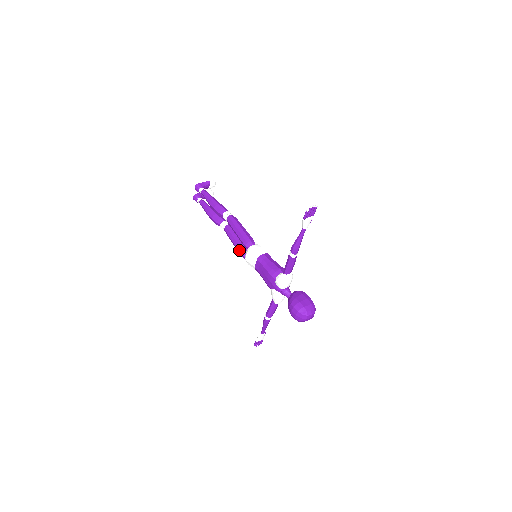
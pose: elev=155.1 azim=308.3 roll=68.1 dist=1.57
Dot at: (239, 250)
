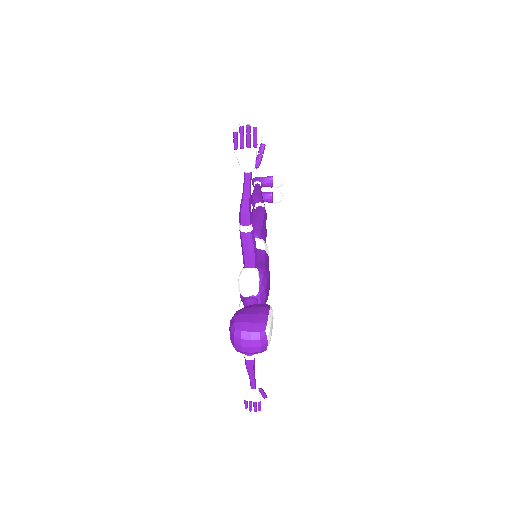
Dot at: occluded
